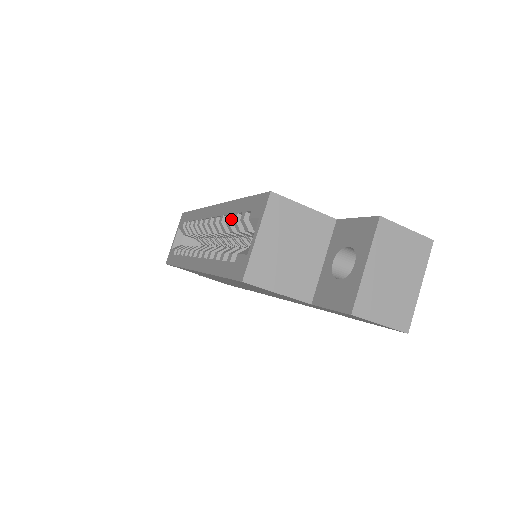
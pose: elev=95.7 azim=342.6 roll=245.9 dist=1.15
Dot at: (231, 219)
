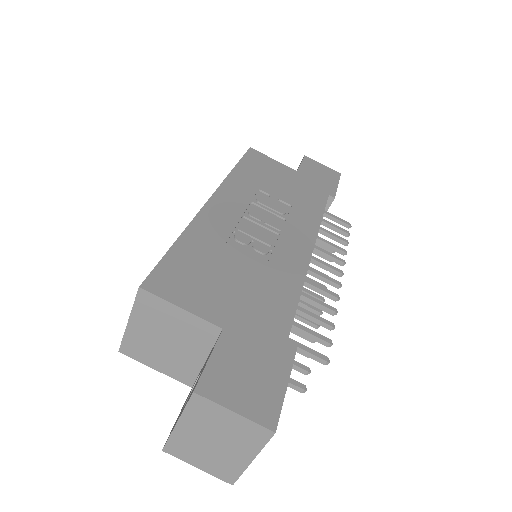
Dot at: occluded
